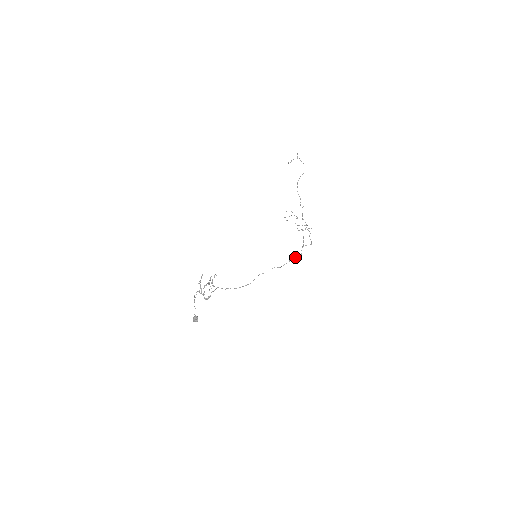
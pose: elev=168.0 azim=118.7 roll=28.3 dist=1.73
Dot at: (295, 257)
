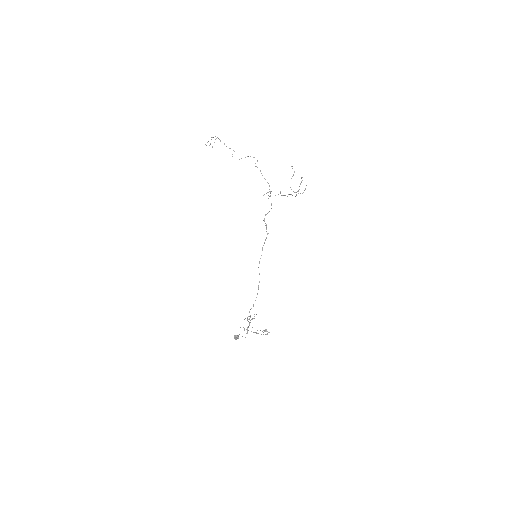
Dot at: occluded
